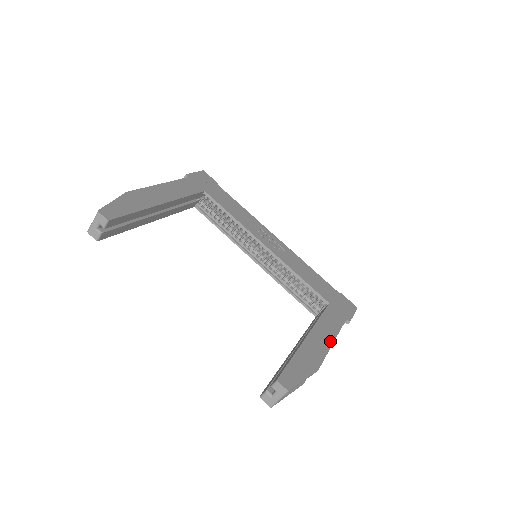
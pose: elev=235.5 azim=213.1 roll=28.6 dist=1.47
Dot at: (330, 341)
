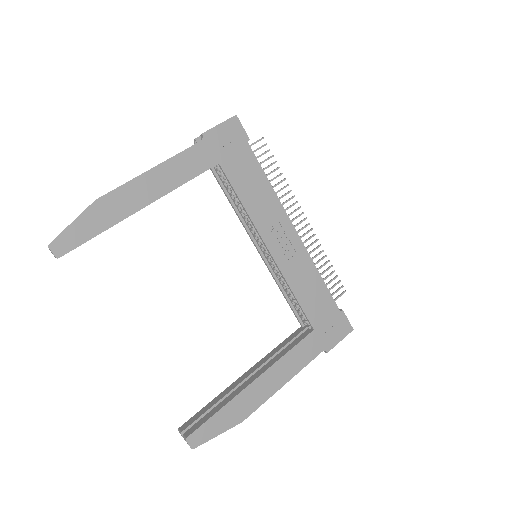
Dot at: (280, 384)
